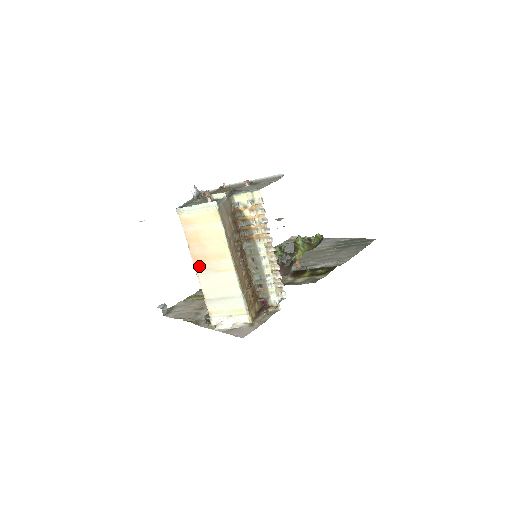
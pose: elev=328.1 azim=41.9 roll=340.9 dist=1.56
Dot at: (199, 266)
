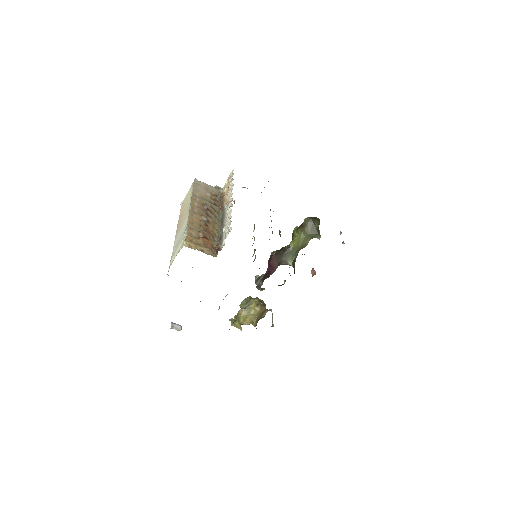
Dot at: (177, 231)
